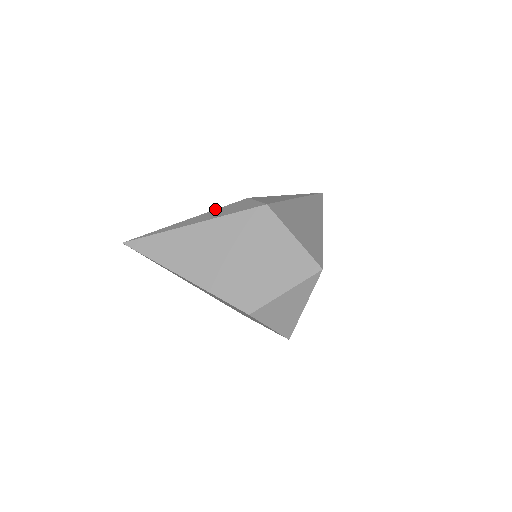
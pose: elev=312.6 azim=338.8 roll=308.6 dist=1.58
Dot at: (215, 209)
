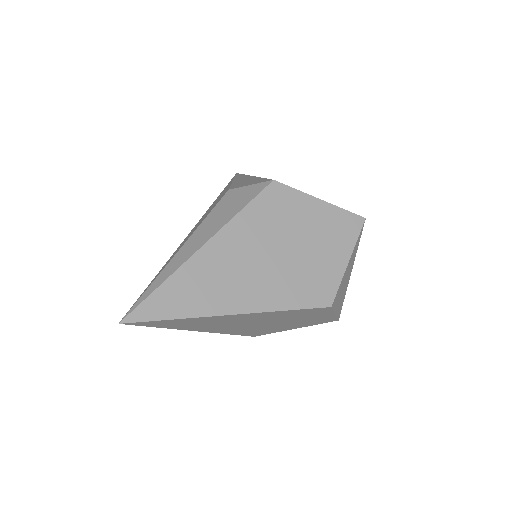
Dot at: (204, 219)
